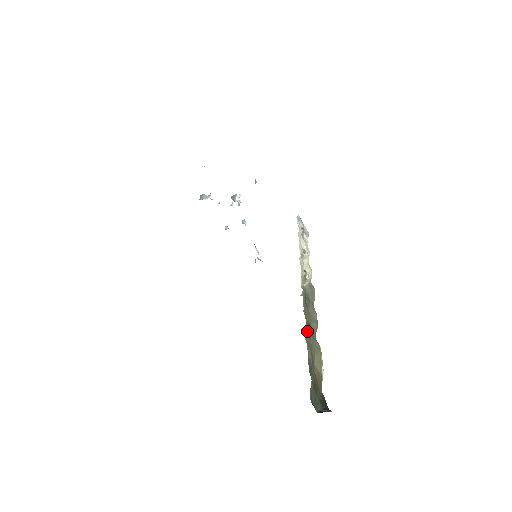
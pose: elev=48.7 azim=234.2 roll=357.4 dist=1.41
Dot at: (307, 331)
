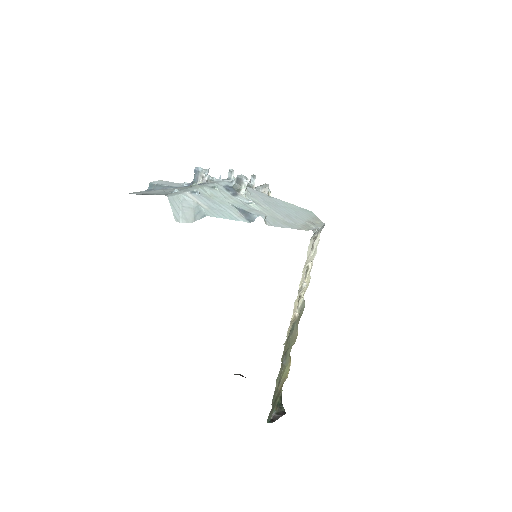
Dot at: (280, 368)
